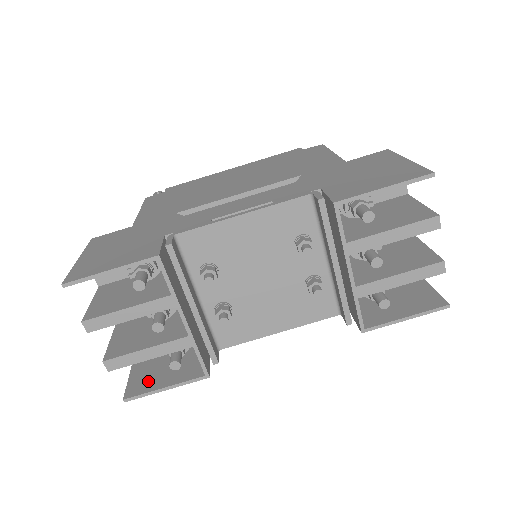
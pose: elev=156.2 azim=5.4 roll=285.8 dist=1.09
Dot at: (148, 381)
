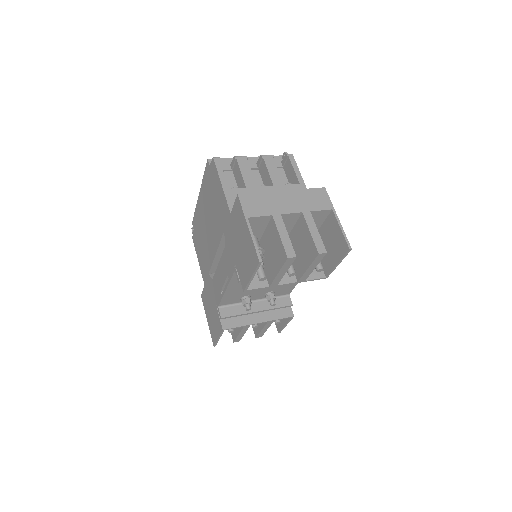
Dot at: occluded
